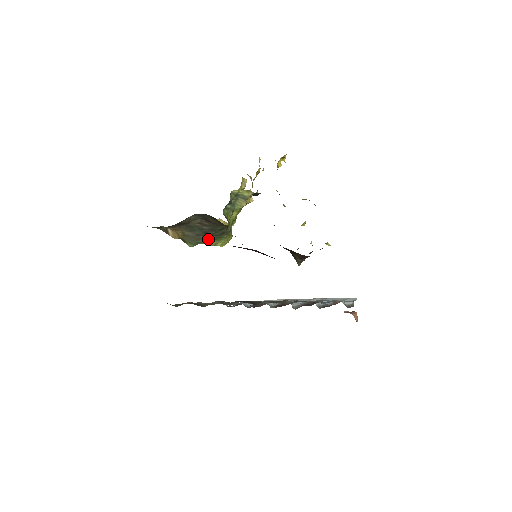
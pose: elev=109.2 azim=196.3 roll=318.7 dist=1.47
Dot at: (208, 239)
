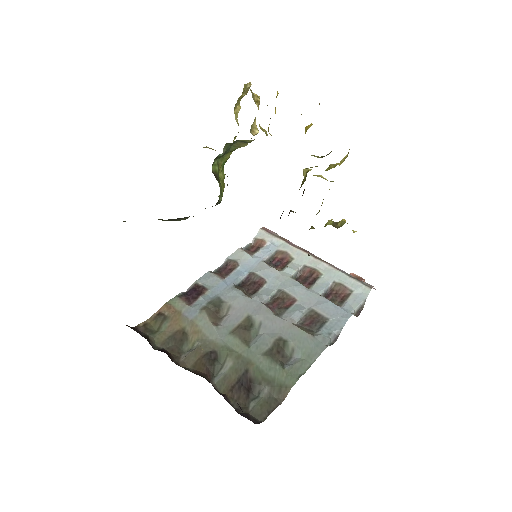
Dot at: occluded
